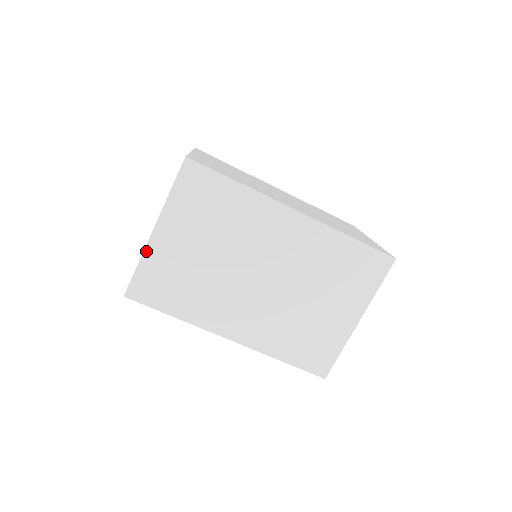
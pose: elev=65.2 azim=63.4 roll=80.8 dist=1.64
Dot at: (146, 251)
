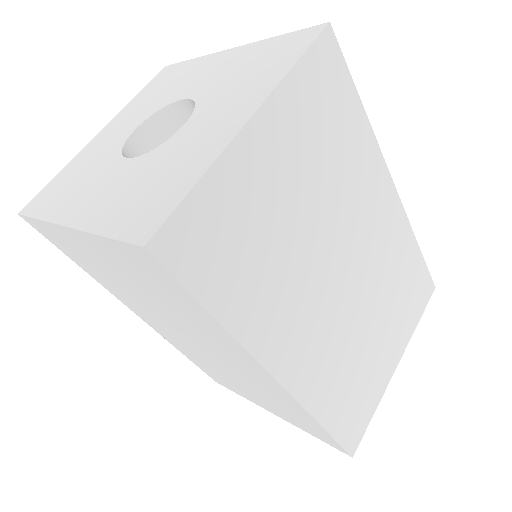
Dot at: (52, 224)
